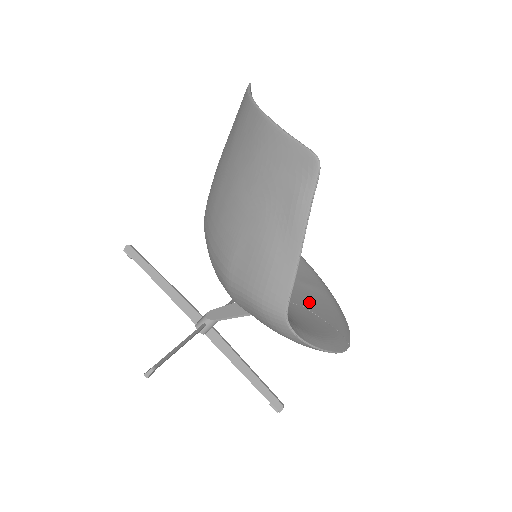
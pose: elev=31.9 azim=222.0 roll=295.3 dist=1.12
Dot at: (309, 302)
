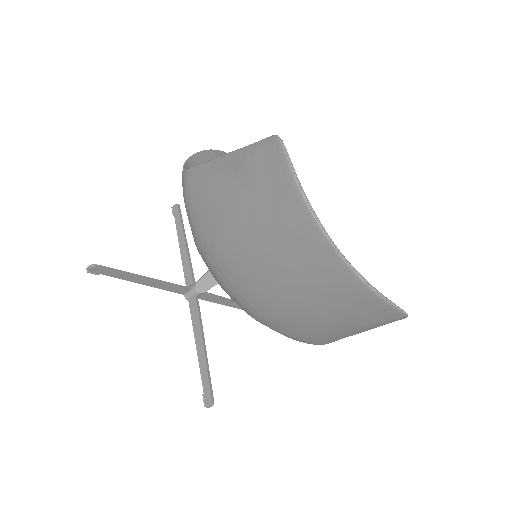
Dot at: occluded
